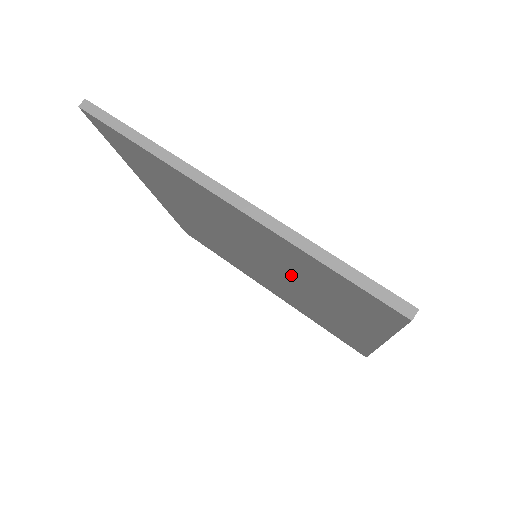
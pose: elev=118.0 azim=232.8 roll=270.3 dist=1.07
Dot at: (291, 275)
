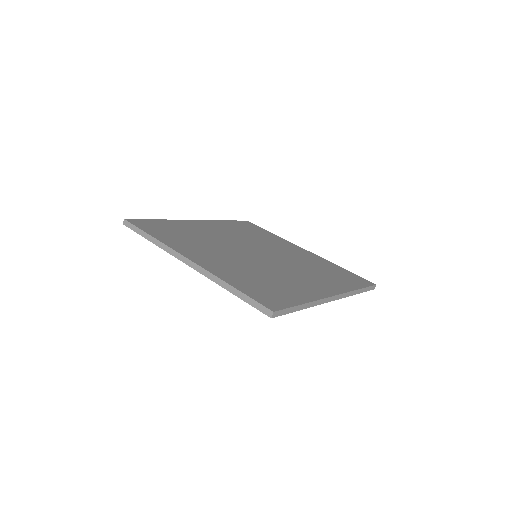
Dot at: occluded
